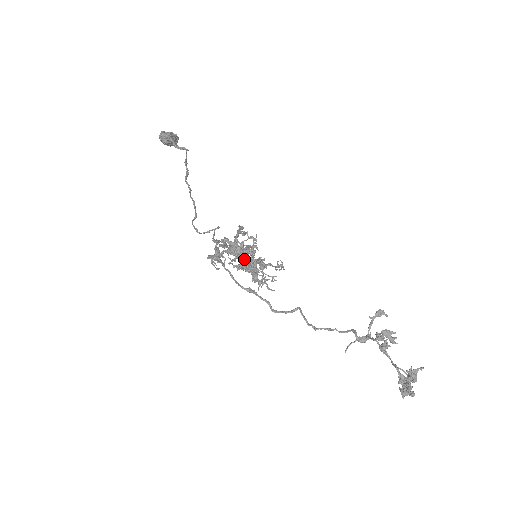
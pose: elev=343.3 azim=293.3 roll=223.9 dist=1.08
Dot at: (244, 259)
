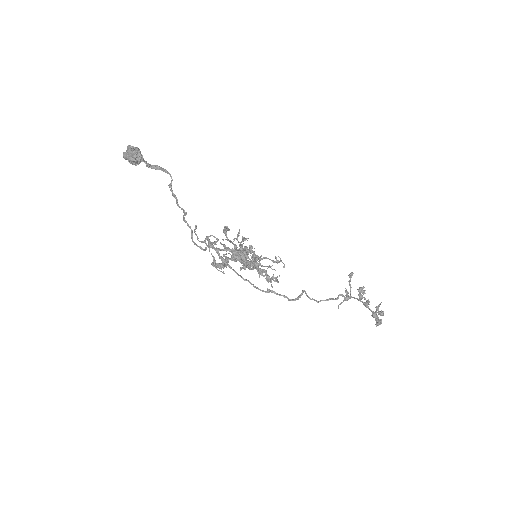
Dot at: (246, 260)
